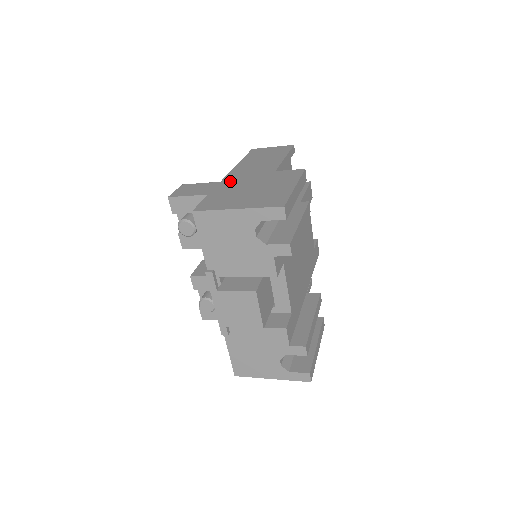
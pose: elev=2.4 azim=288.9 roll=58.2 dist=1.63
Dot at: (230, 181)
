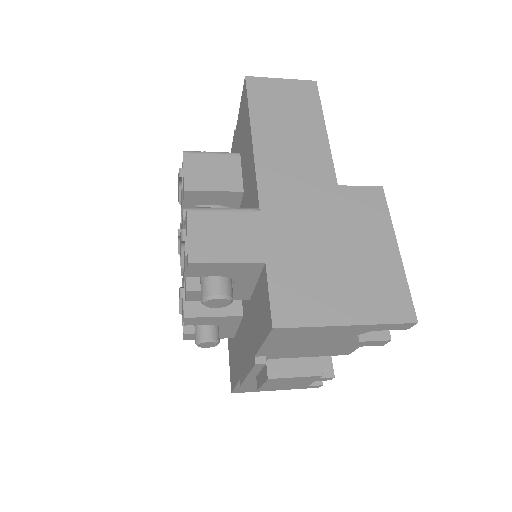
Dot at: (278, 213)
